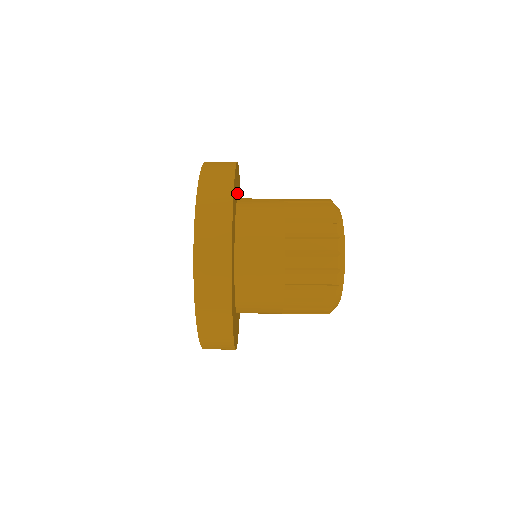
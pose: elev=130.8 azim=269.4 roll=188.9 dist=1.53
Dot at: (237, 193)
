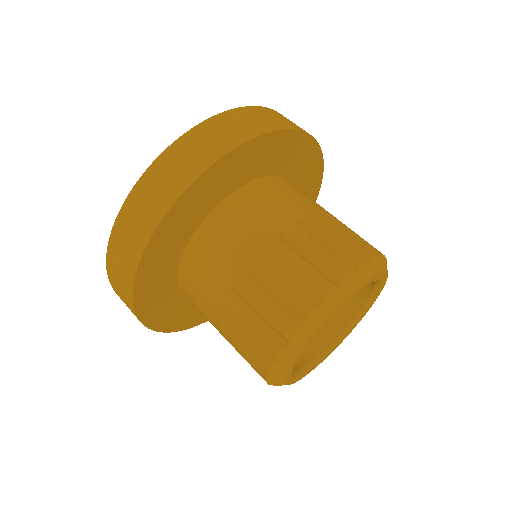
Dot at: (210, 205)
